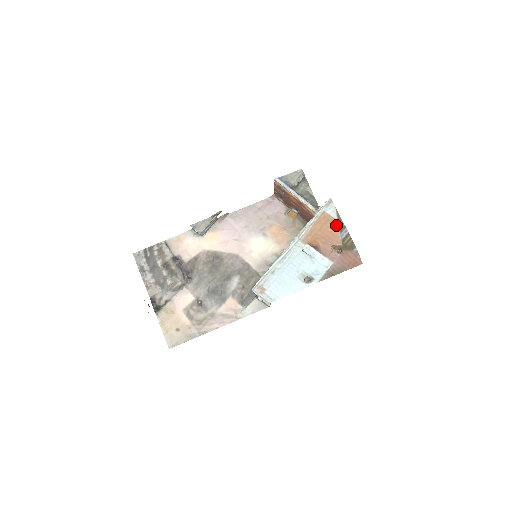
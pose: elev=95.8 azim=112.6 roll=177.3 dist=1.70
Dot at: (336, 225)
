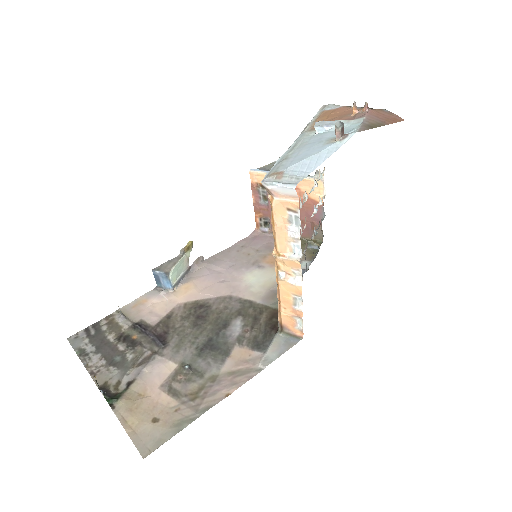
Dot at: (345, 108)
